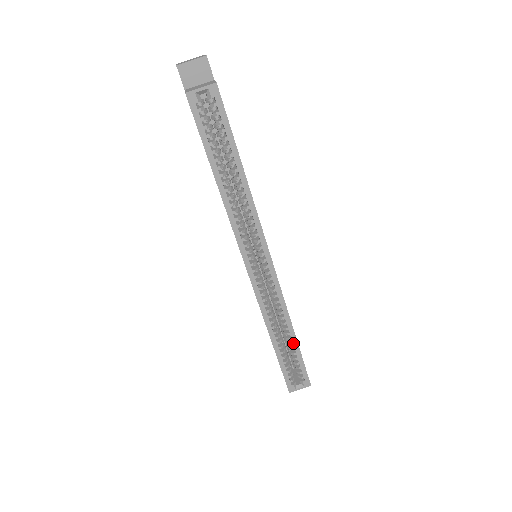
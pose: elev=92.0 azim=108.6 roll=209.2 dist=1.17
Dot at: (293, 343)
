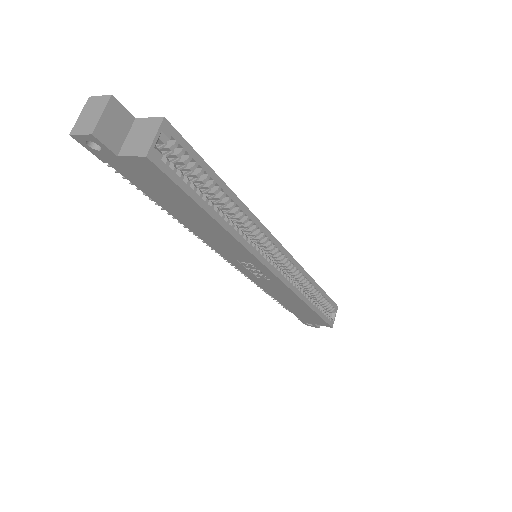
Dot at: (319, 291)
